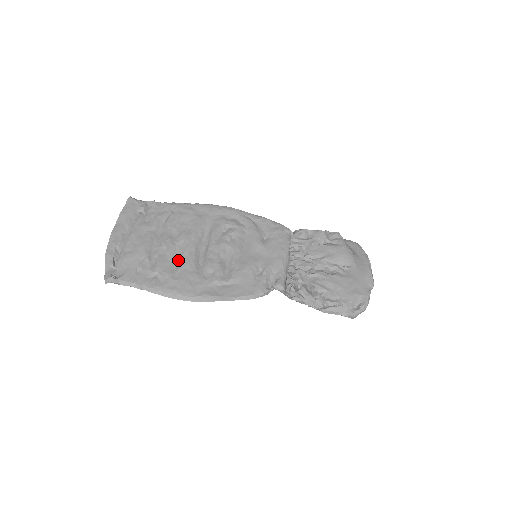
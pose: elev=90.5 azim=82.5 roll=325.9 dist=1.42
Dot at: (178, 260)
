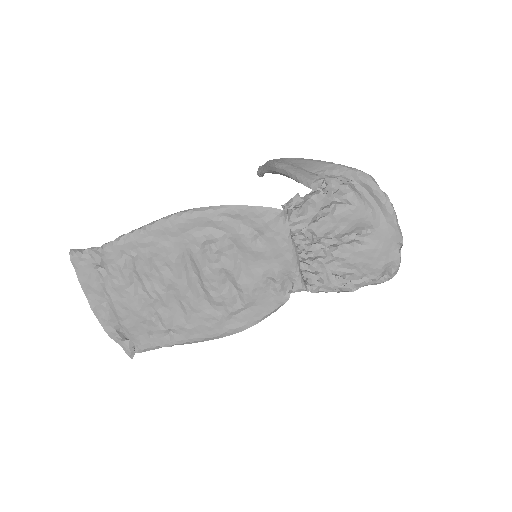
Dot at: (180, 306)
